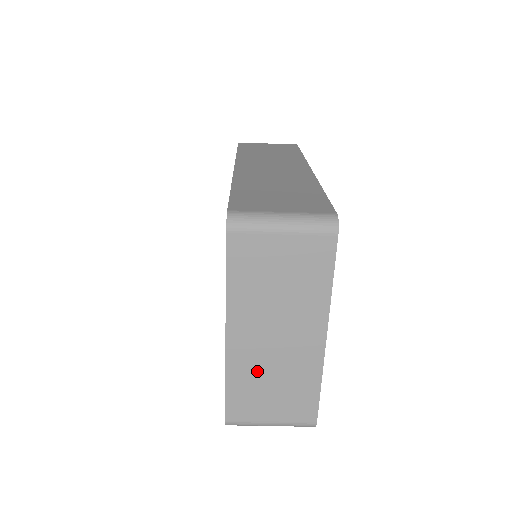
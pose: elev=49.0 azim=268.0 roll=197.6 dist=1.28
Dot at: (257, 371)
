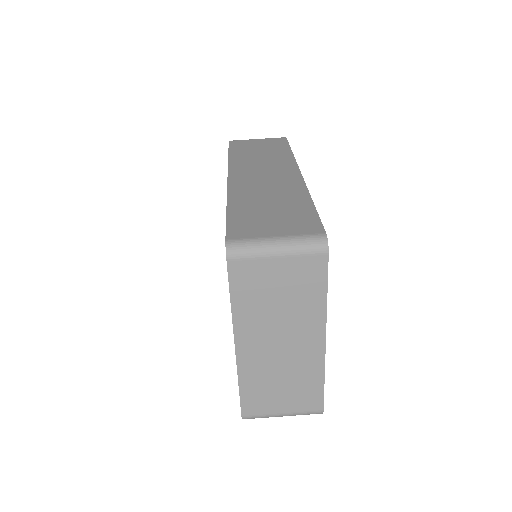
Dot at: (266, 373)
